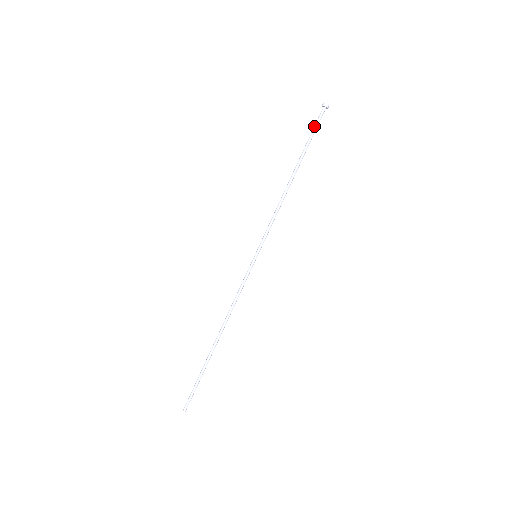
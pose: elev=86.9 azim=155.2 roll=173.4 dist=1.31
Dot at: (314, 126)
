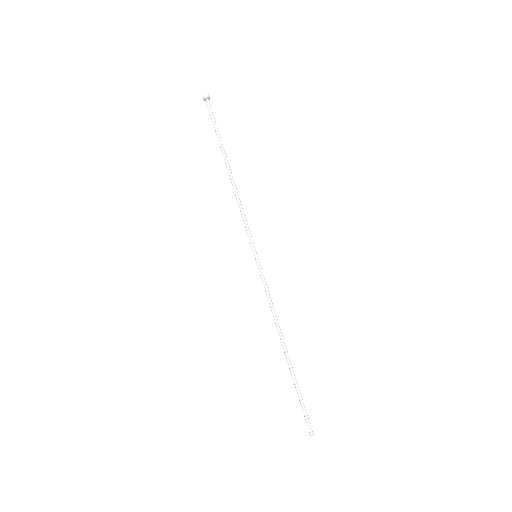
Dot at: occluded
